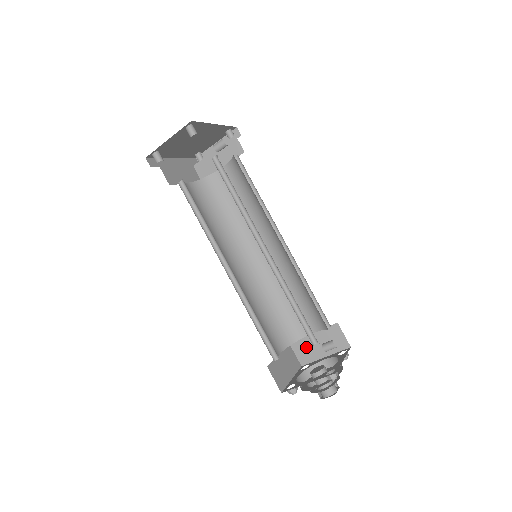
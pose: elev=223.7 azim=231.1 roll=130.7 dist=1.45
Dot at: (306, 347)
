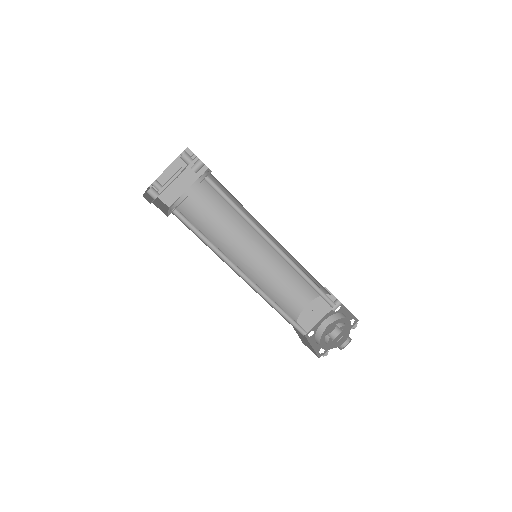
Dot at: (305, 318)
